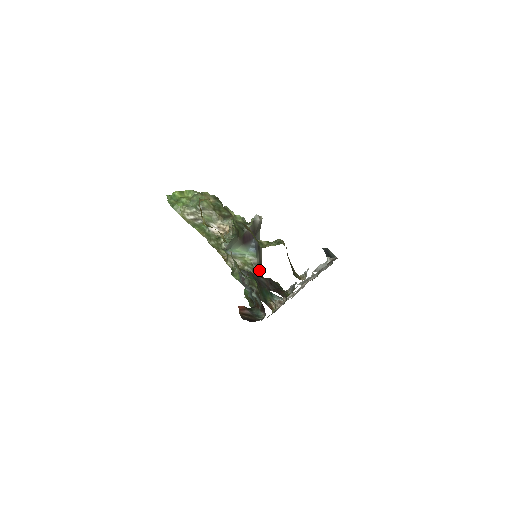
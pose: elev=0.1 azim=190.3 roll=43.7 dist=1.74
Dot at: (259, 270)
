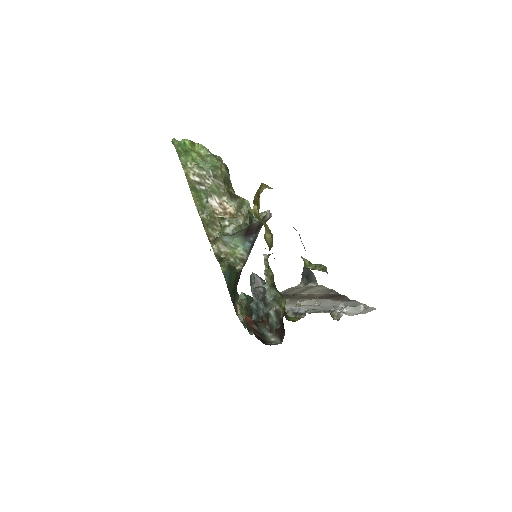
Dot at: occluded
